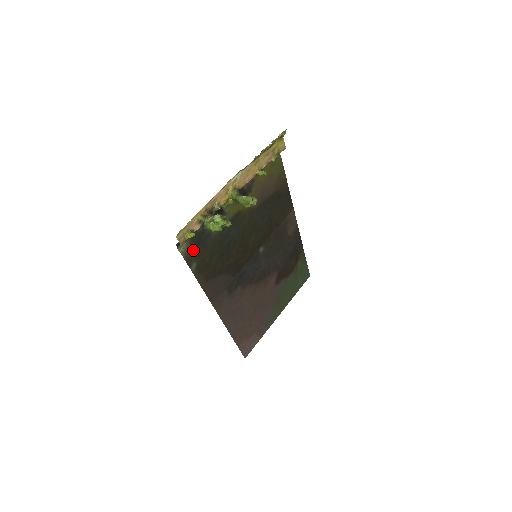
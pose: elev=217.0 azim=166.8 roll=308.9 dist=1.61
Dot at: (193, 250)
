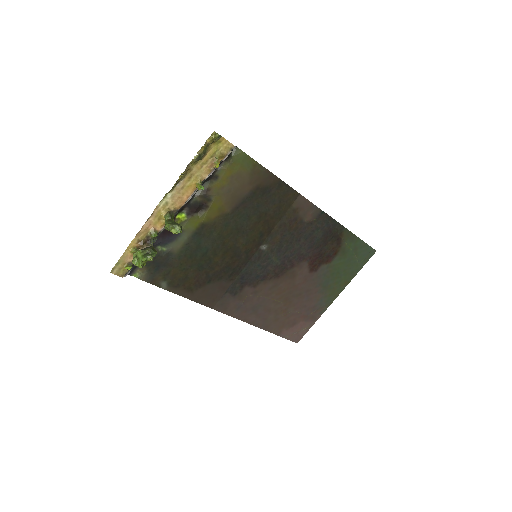
Dot at: (154, 272)
